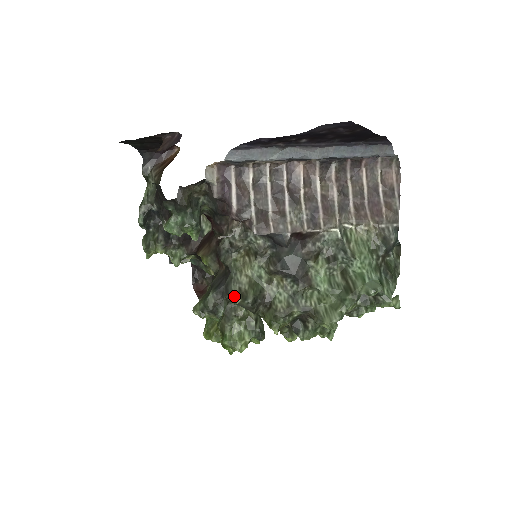
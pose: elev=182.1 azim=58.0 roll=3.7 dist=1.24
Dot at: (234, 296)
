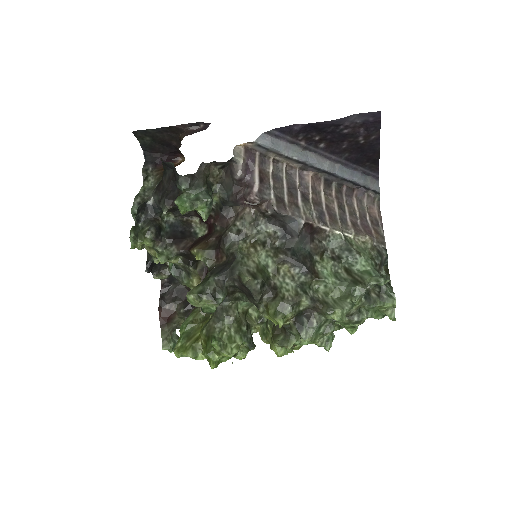
Dot at: (243, 274)
